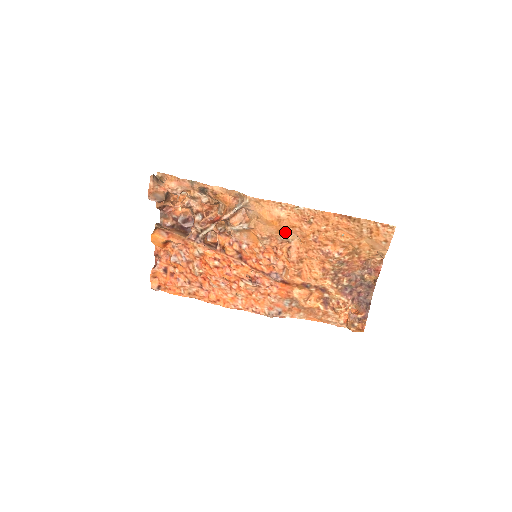
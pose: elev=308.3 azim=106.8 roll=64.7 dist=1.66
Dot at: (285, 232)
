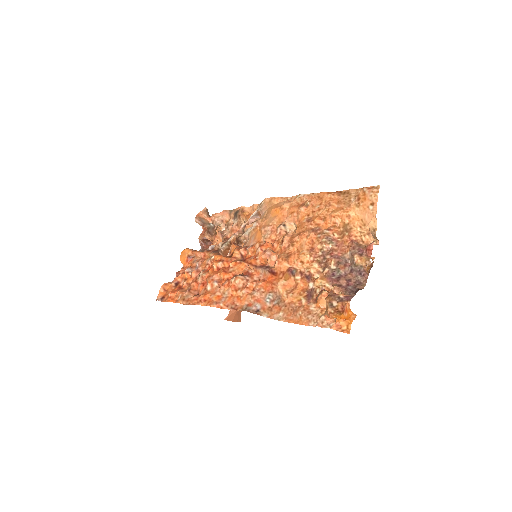
Dot at: (285, 221)
